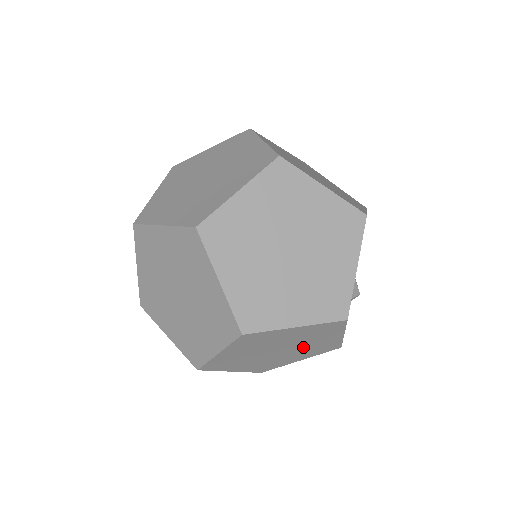
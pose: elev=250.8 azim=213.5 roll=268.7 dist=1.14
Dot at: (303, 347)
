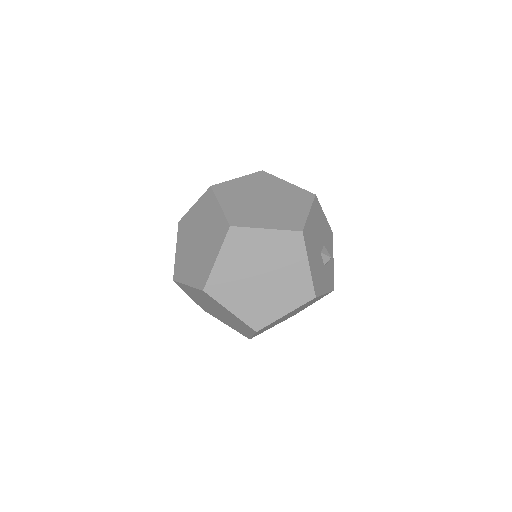
Dot at: (305, 306)
